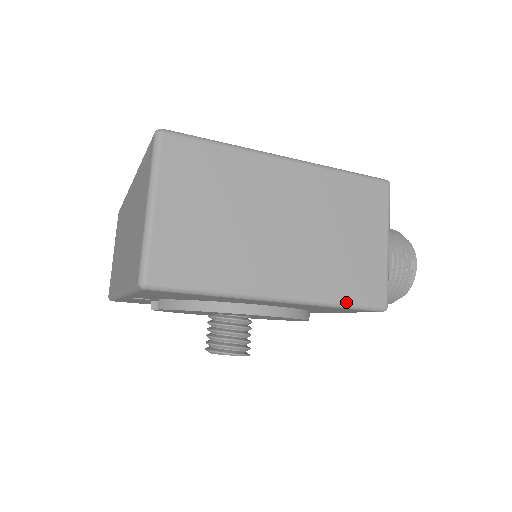
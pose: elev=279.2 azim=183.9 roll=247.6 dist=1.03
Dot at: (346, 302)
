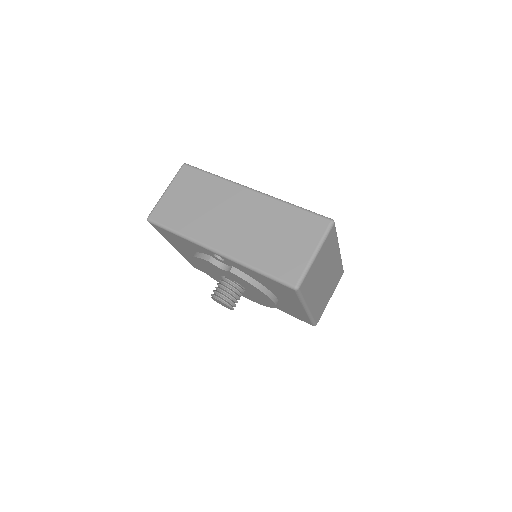
Dot at: (314, 319)
